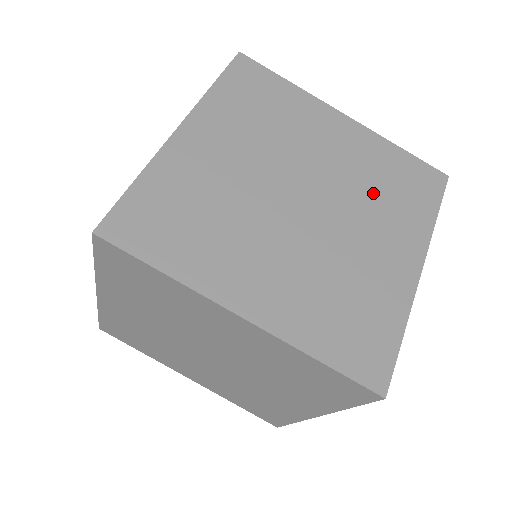
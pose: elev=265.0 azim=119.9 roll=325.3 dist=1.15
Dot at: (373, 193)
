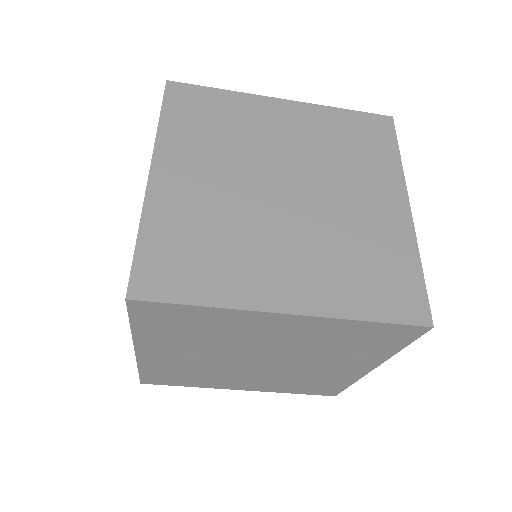
Dot at: (327, 350)
